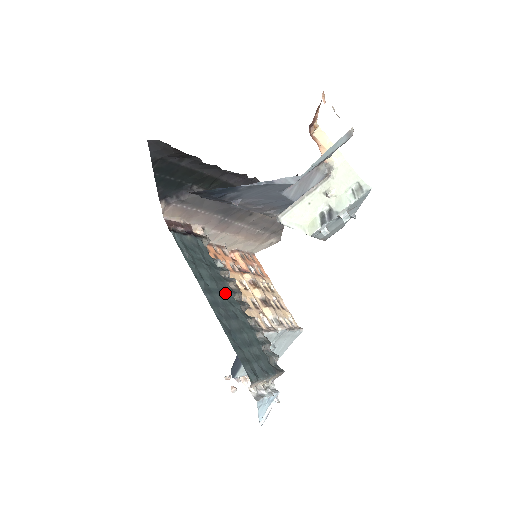
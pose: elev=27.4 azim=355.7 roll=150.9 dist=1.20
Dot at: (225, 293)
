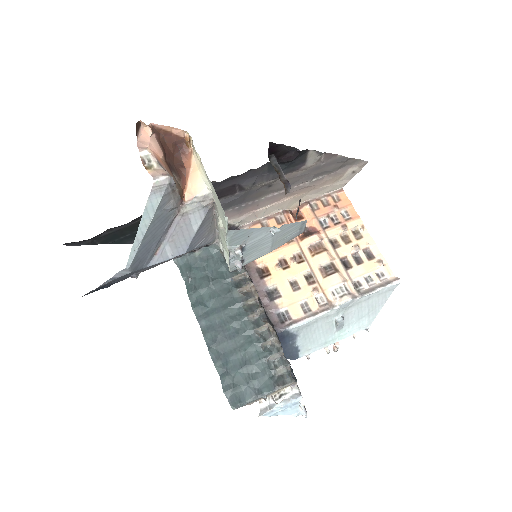
Dot at: (229, 307)
